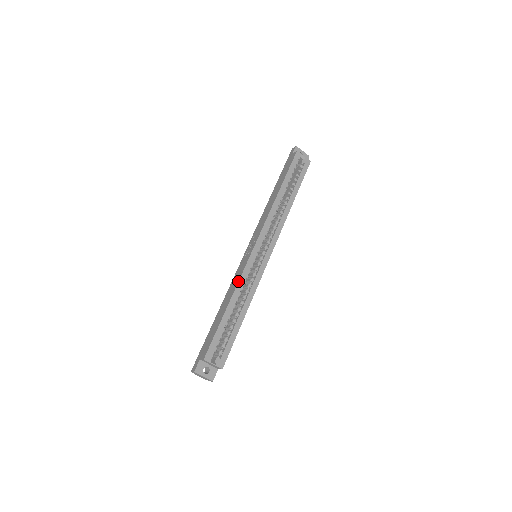
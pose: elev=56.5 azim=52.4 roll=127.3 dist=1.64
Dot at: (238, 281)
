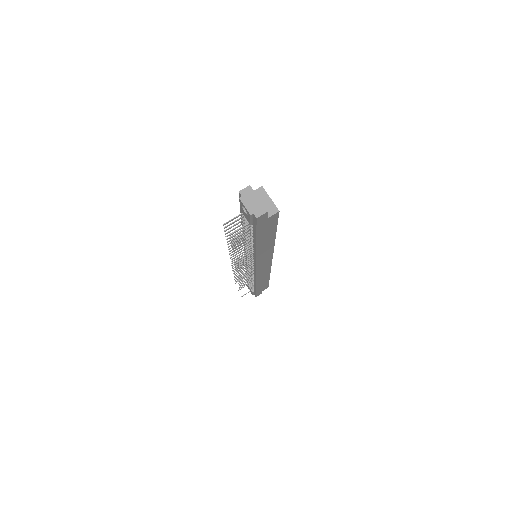
Dot at: occluded
